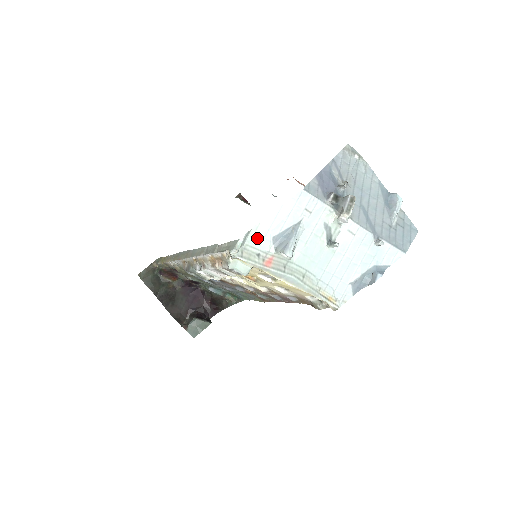
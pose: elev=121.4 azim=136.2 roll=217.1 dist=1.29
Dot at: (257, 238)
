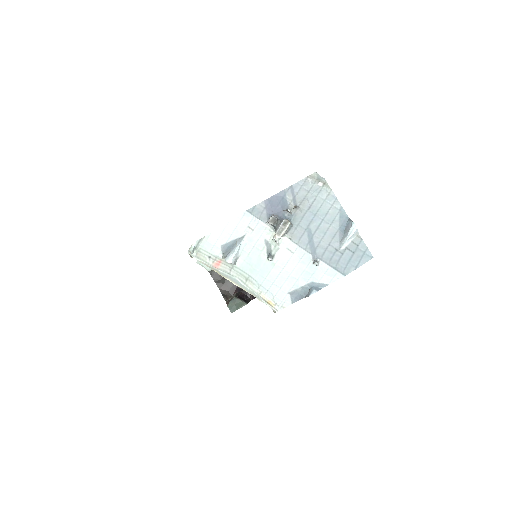
Dot at: (209, 244)
